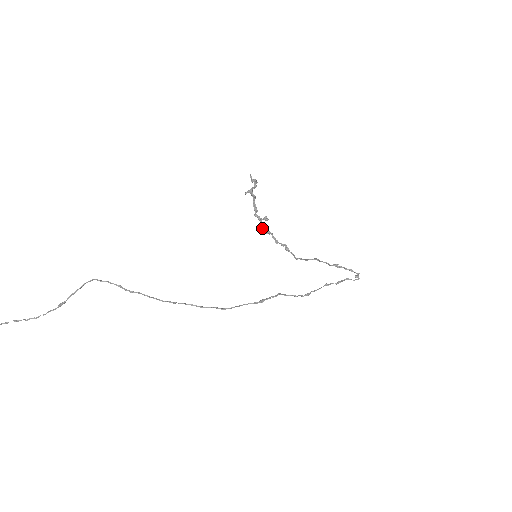
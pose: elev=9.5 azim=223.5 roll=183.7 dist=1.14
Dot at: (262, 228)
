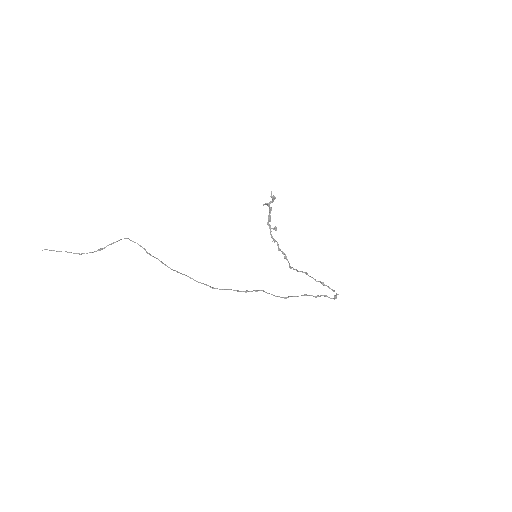
Dot at: (271, 235)
